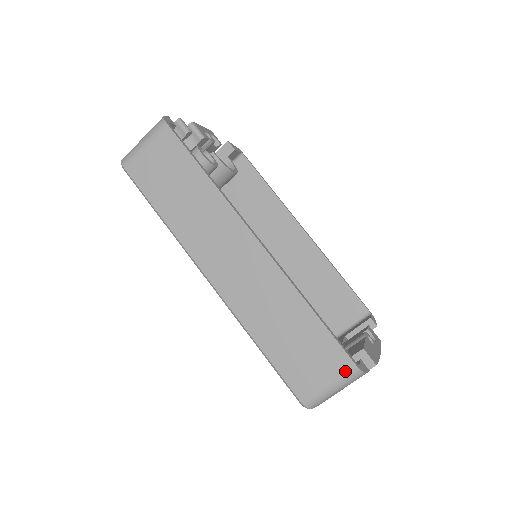
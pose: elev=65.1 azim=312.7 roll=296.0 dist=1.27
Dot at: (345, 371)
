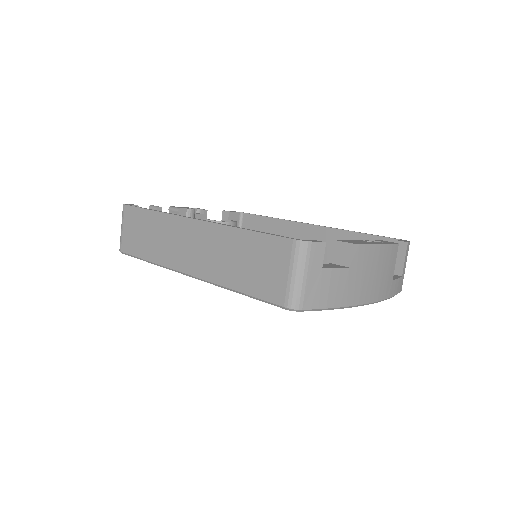
Dot at: (291, 251)
